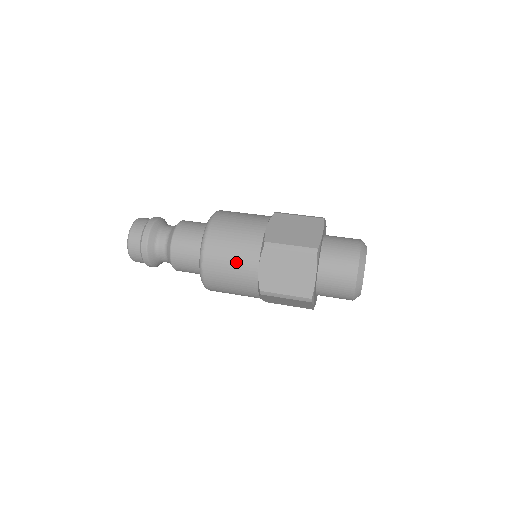
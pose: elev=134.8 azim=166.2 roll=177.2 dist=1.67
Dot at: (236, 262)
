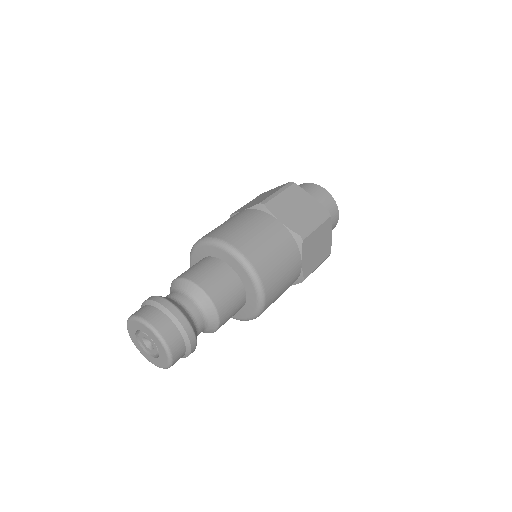
Dot at: (262, 231)
